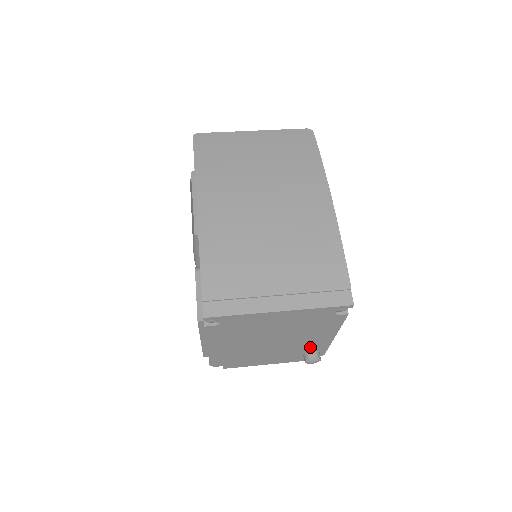
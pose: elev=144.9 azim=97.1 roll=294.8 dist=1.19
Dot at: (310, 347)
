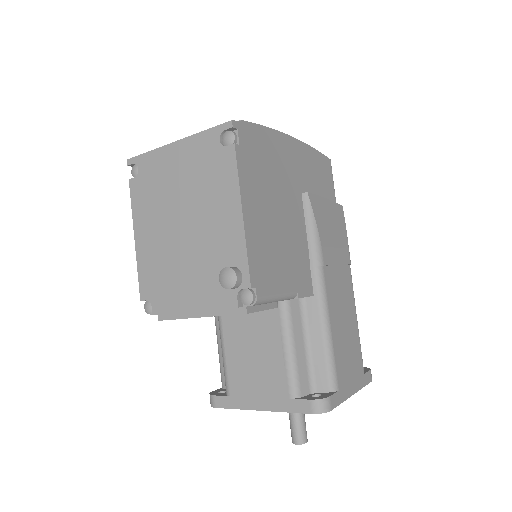
Dot at: (226, 250)
